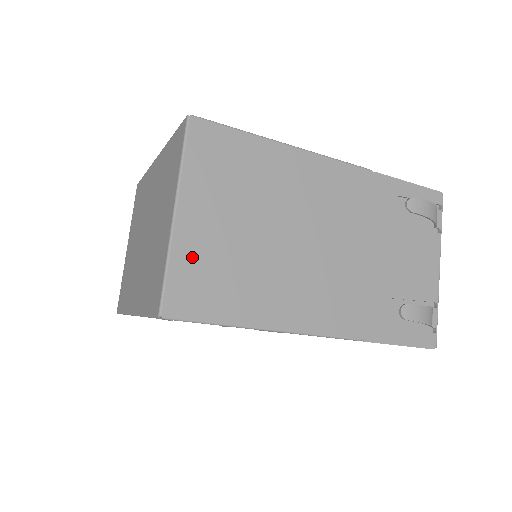
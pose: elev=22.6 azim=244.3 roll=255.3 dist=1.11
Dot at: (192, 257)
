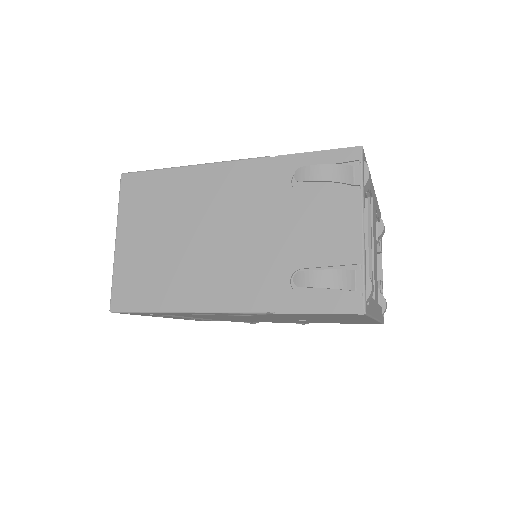
Dot at: (127, 268)
